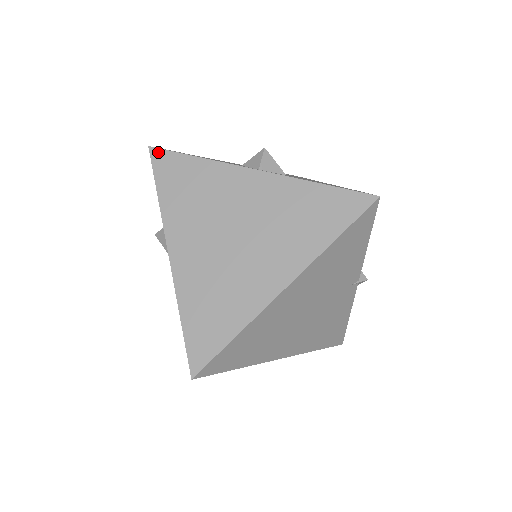
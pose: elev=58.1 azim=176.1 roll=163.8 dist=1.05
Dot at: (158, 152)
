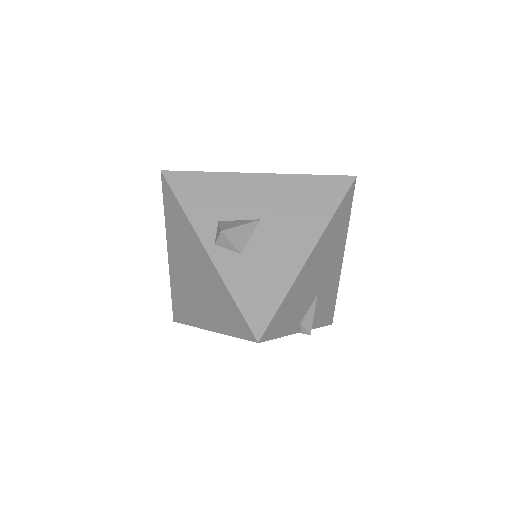
Dot at: (164, 181)
